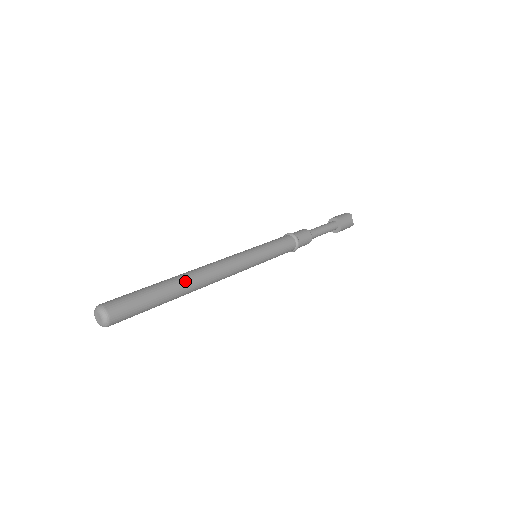
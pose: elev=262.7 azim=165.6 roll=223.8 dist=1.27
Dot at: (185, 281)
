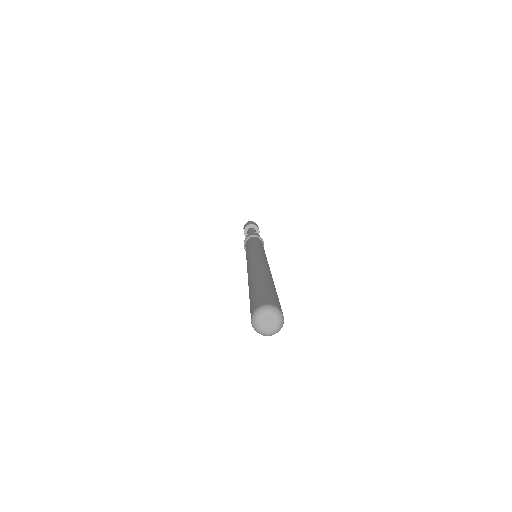
Dot at: occluded
